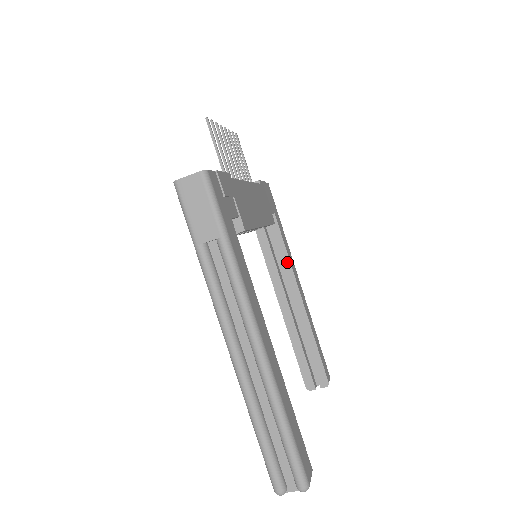
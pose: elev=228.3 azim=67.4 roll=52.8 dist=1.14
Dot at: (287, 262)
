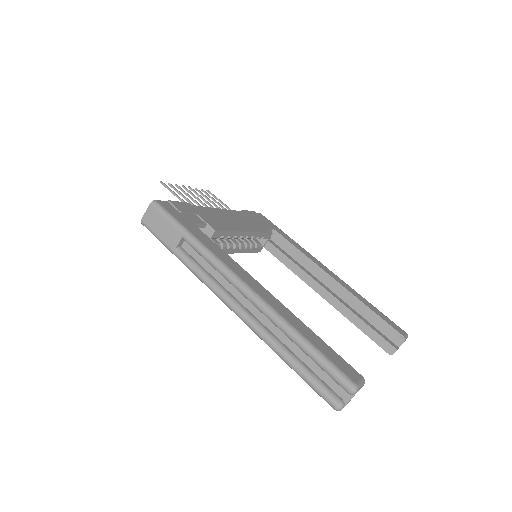
Dot at: (305, 258)
